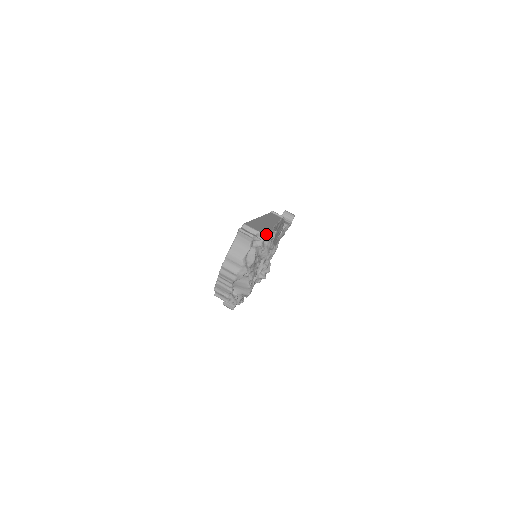
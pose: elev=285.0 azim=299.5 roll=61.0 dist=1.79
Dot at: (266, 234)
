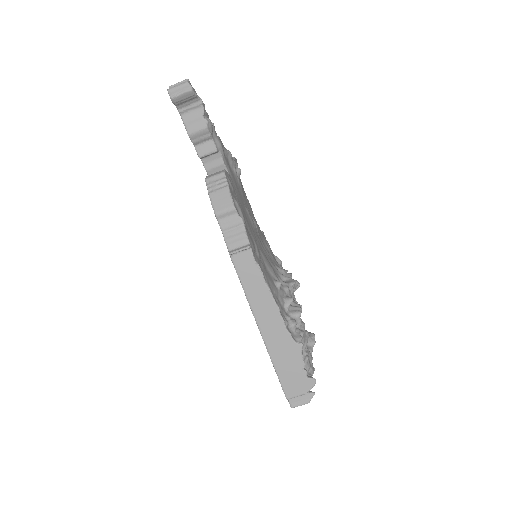
Dot at: (313, 386)
